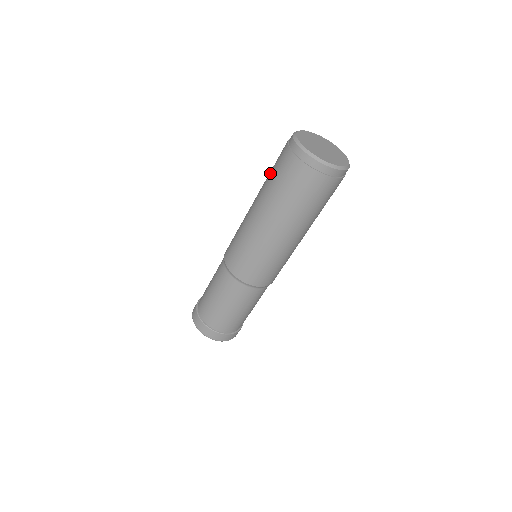
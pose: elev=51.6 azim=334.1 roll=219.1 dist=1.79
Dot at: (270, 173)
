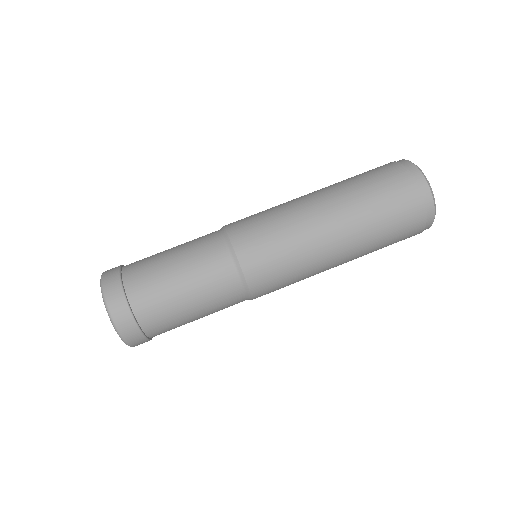
Dot at: (357, 176)
